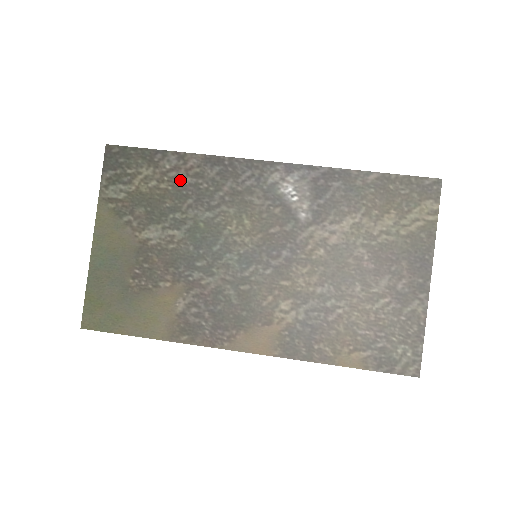
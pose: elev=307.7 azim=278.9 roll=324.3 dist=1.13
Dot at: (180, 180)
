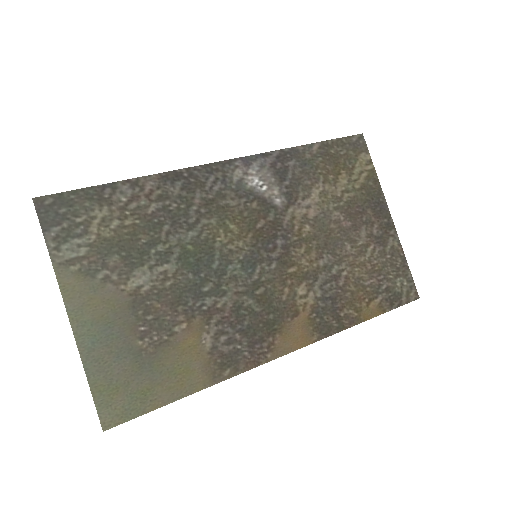
Dot at: (145, 209)
